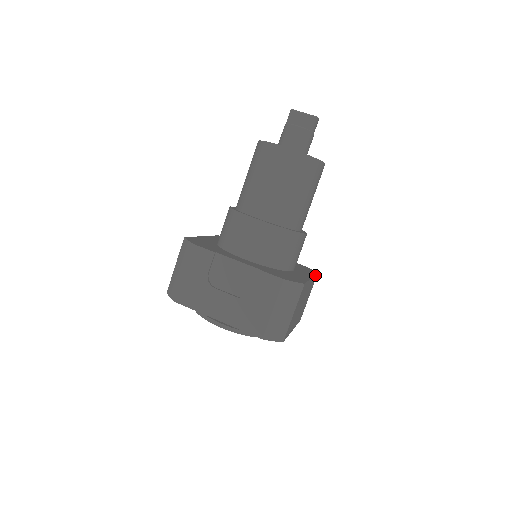
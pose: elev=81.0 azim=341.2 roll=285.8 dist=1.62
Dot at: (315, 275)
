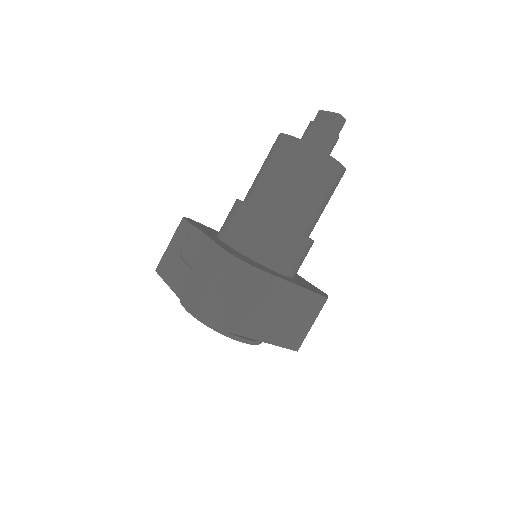
Dot at: (315, 293)
